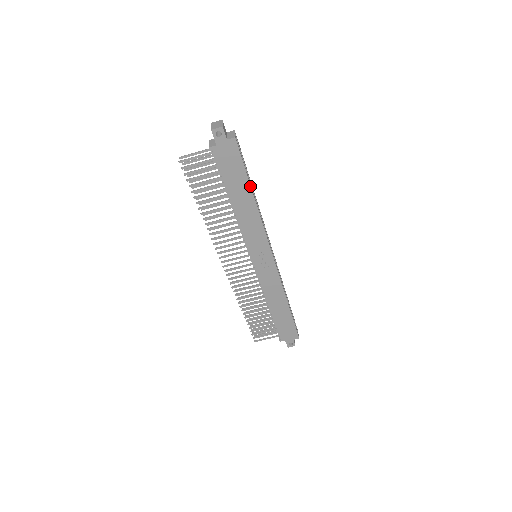
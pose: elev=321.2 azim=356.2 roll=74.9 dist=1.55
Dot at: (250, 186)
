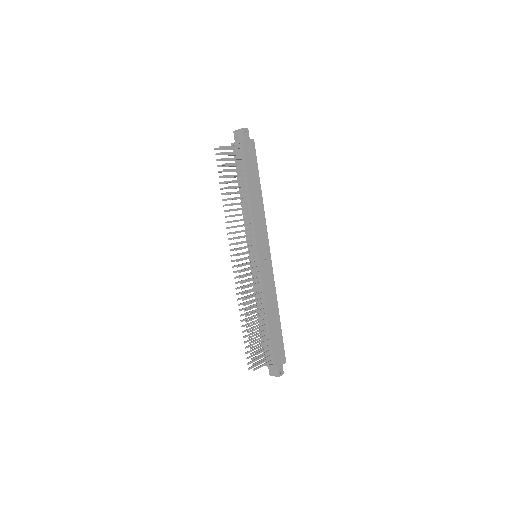
Dot at: occluded
